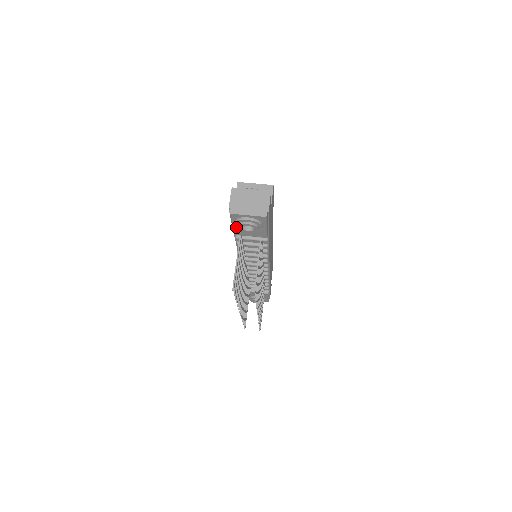
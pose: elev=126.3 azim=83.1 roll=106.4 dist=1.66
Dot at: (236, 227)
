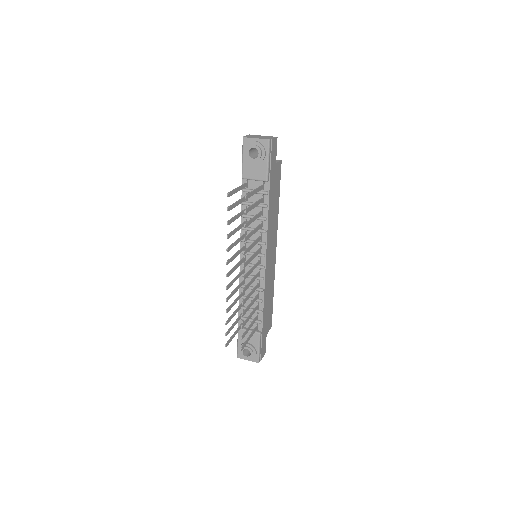
Dot at: (245, 157)
